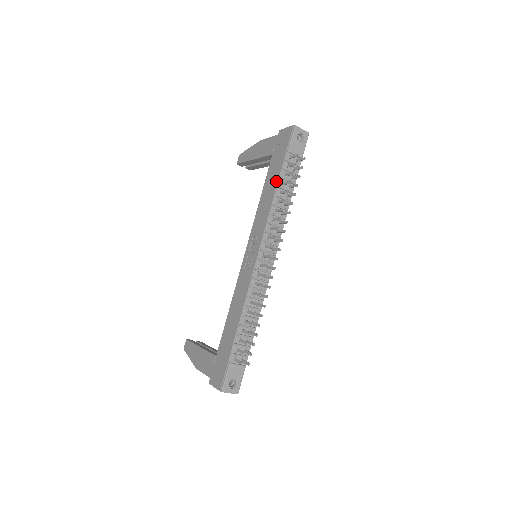
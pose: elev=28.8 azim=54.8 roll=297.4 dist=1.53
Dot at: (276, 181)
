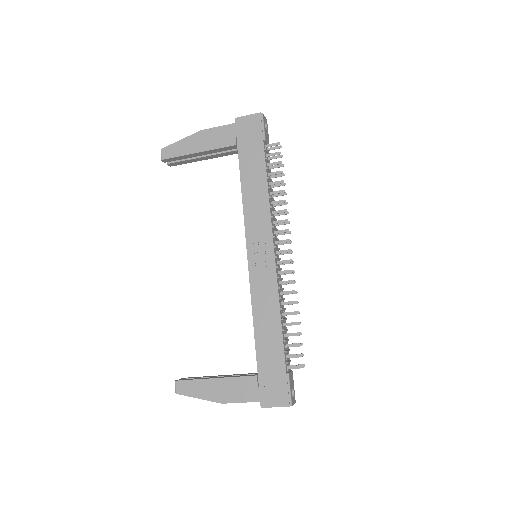
Dot at: (263, 172)
